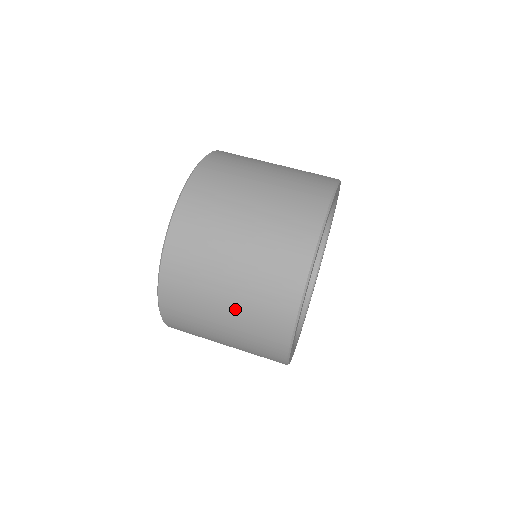
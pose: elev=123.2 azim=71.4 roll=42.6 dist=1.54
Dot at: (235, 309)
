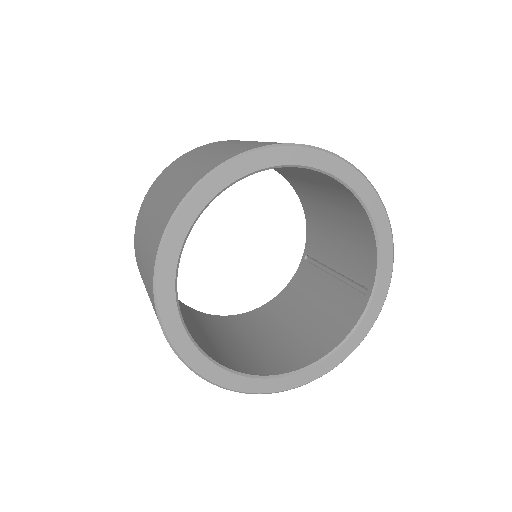
Dot at: occluded
